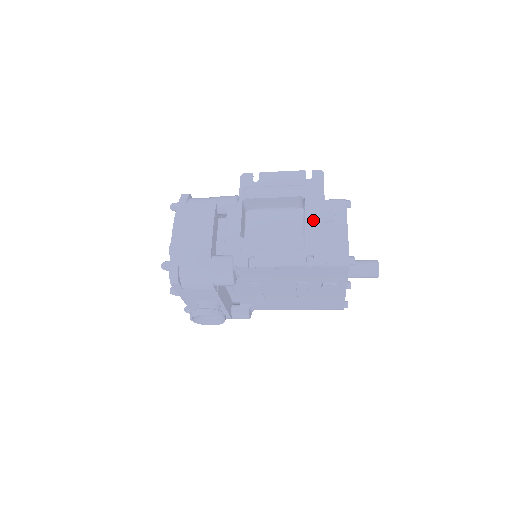
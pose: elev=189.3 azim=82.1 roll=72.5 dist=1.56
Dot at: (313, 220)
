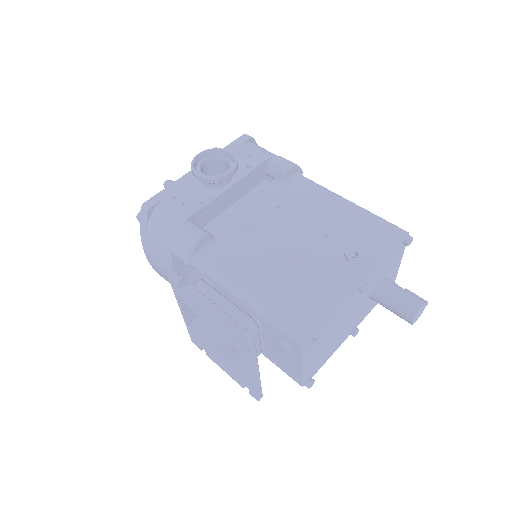
Dot at: (244, 370)
